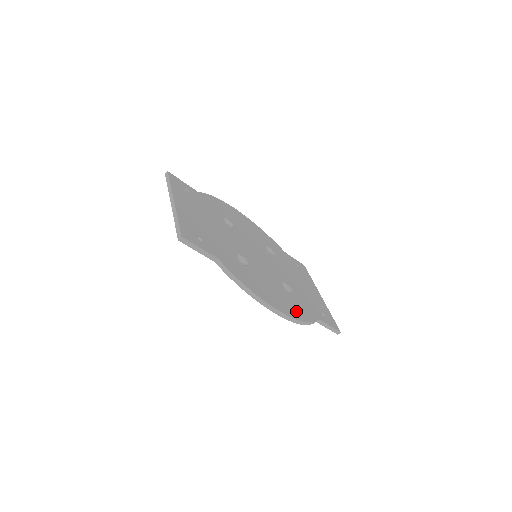
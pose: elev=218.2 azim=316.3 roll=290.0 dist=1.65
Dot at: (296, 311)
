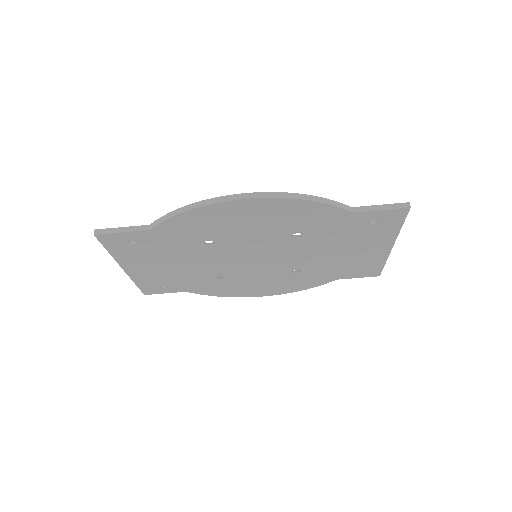
Dot at: occluded
